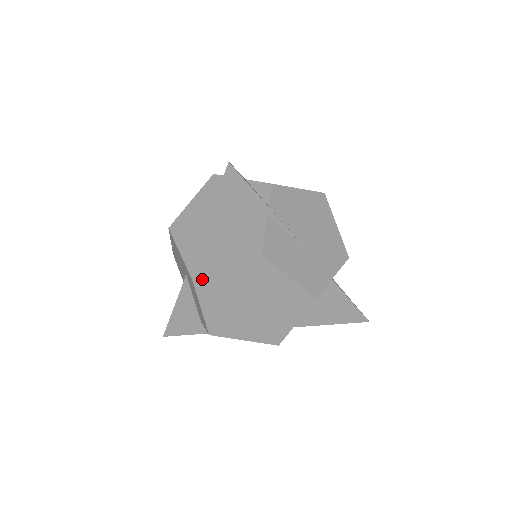
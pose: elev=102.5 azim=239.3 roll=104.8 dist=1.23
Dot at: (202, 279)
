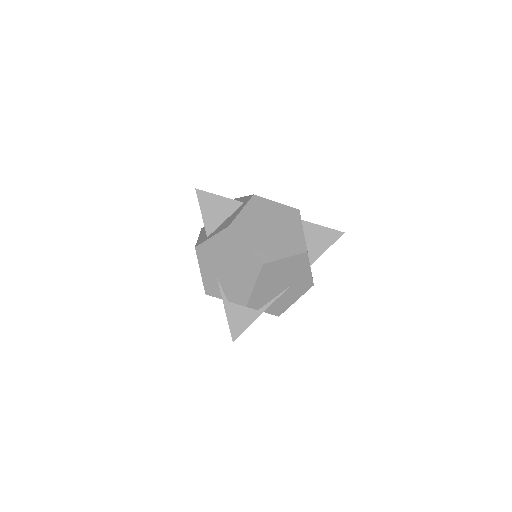
Dot at: occluded
